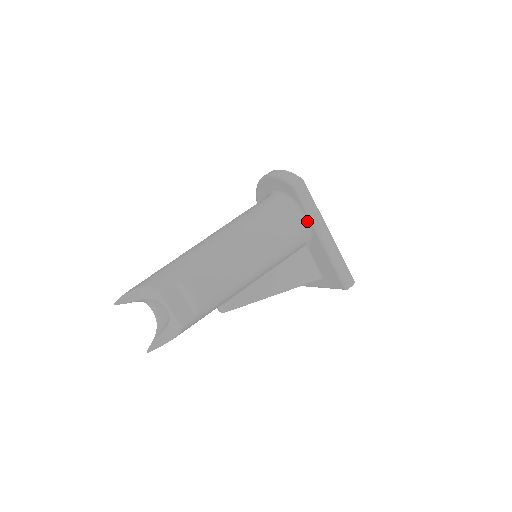
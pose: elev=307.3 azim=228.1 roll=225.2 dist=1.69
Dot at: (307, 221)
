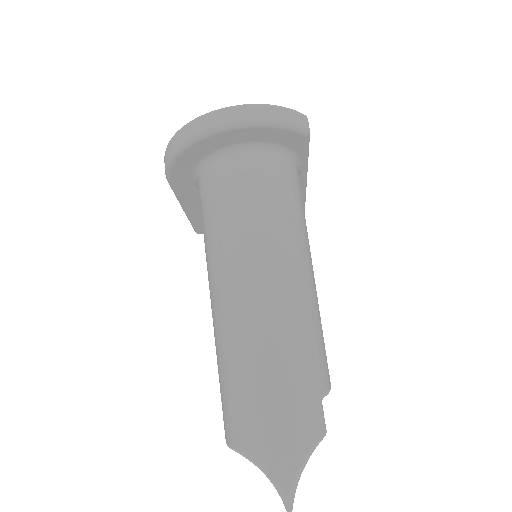
Dot at: (300, 171)
